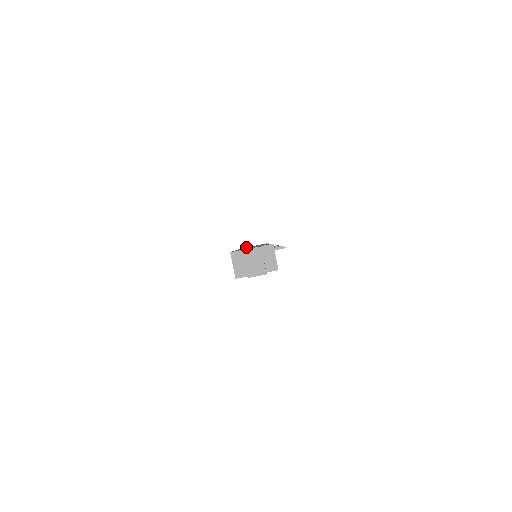
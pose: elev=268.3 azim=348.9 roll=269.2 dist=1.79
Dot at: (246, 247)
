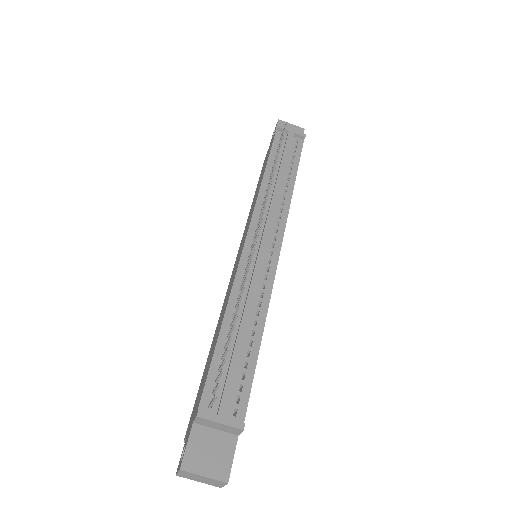
Dot at: occluded
